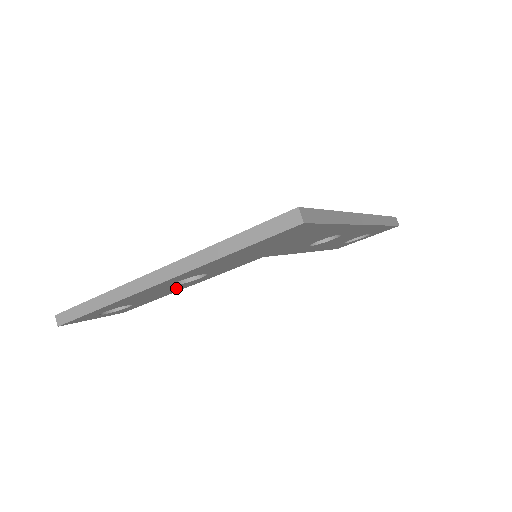
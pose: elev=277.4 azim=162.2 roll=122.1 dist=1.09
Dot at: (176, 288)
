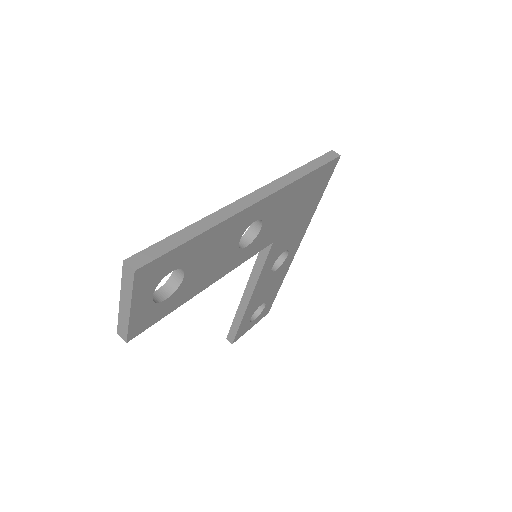
Dot at: (221, 265)
